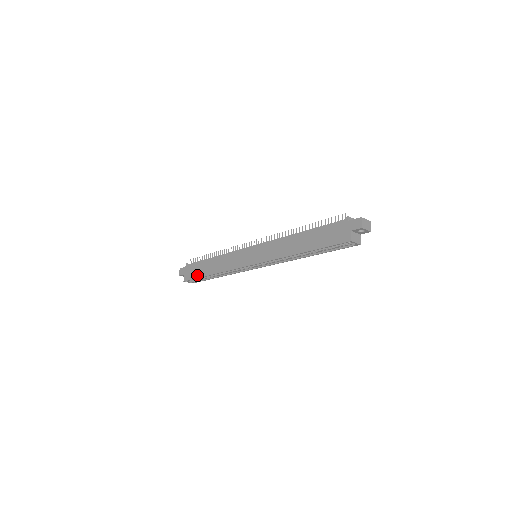
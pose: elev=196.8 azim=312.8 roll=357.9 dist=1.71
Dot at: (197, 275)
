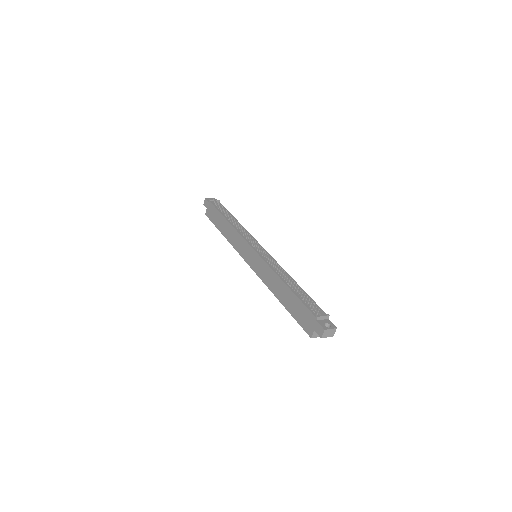
Dot at: (214, 222)
